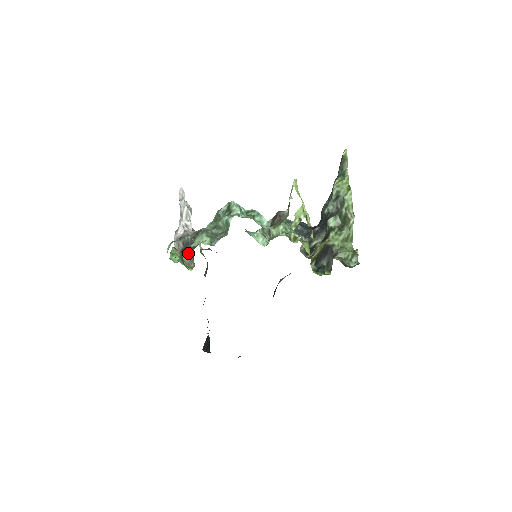
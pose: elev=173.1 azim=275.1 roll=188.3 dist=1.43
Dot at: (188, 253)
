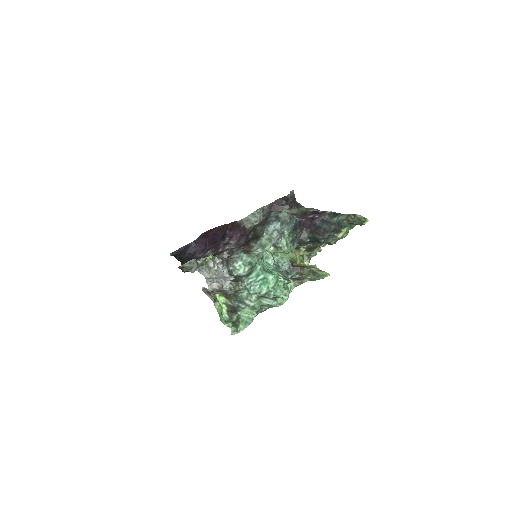
Dot at: occluded
